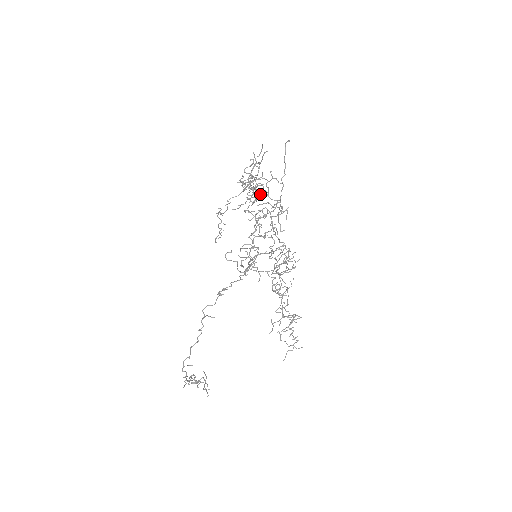
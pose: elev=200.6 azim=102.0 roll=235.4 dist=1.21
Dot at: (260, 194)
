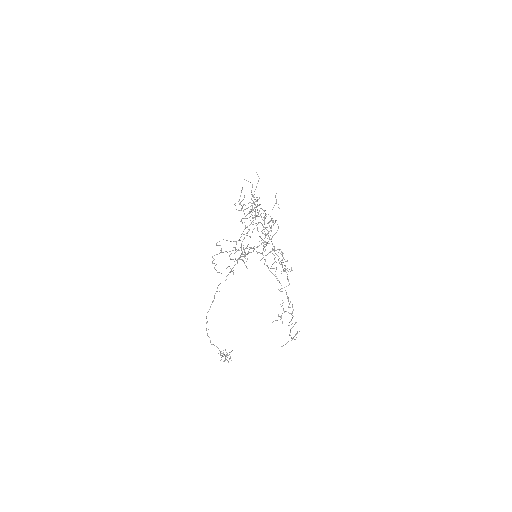
Dot at: occluded
